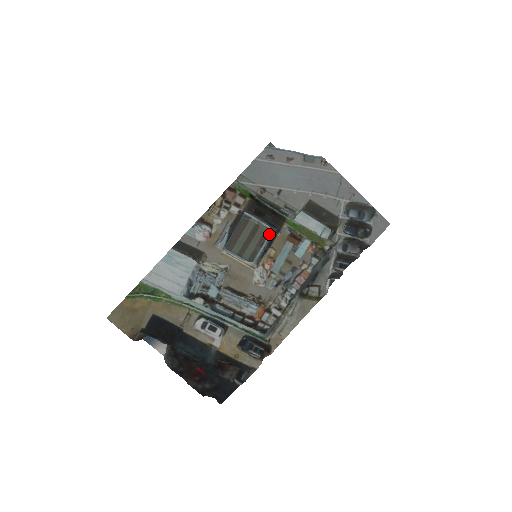
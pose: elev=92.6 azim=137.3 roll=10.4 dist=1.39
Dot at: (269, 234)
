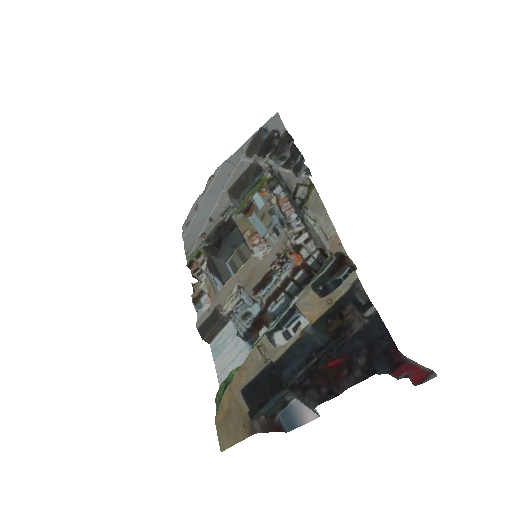
Dot at: occluded
